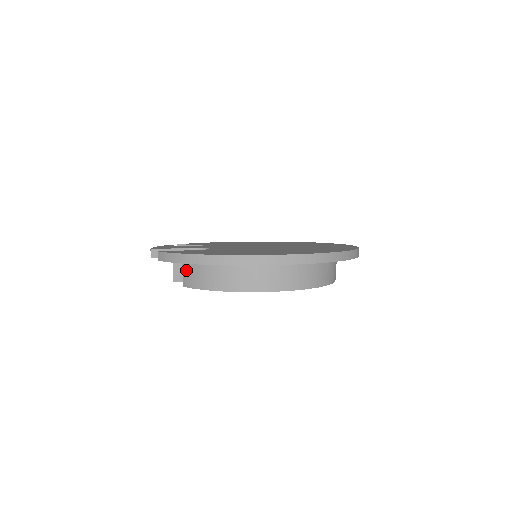
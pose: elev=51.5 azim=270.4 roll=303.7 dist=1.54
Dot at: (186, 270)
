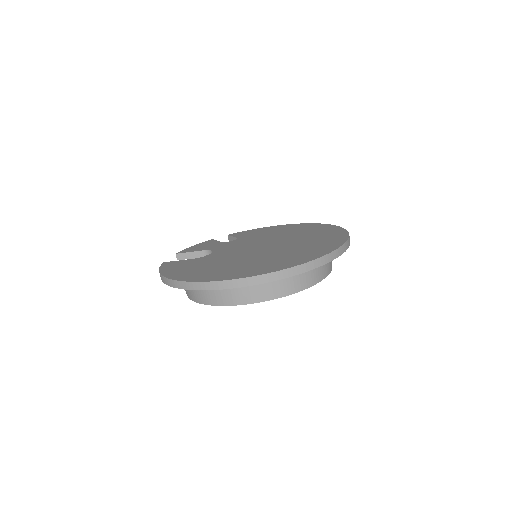
Dot at: occluded
